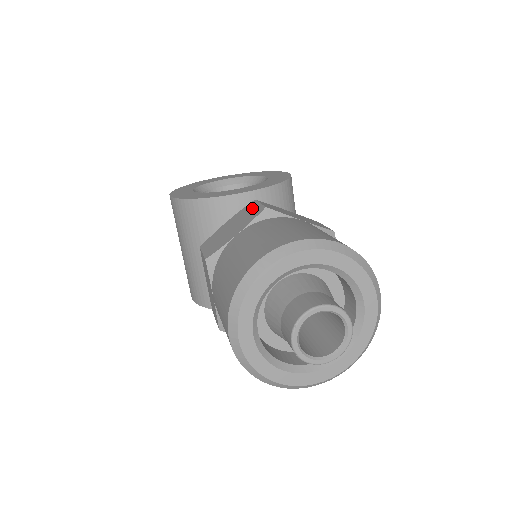
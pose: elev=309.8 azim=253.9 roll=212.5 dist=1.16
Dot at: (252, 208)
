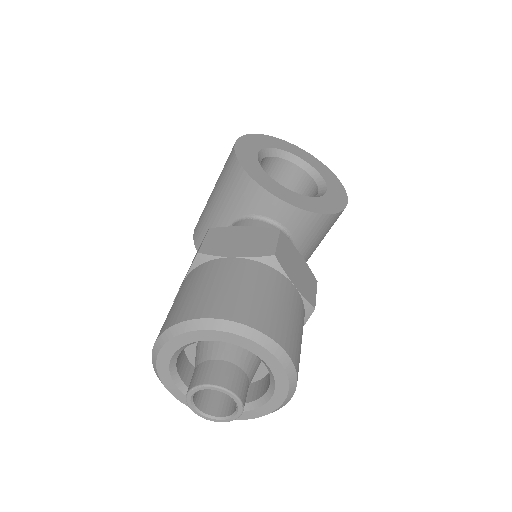
Dot at: (269, 239)
